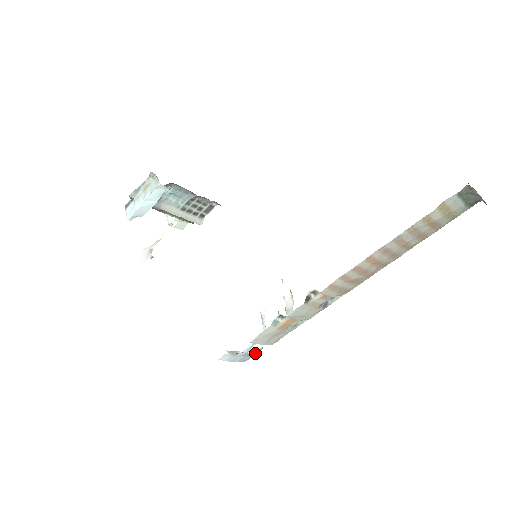
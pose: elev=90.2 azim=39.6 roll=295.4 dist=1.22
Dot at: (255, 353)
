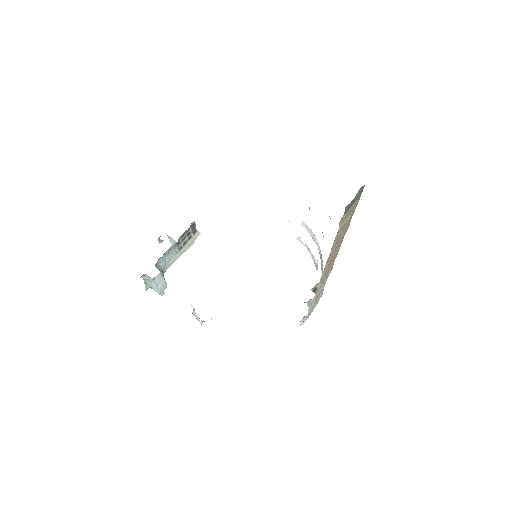
Dot at: occluded
